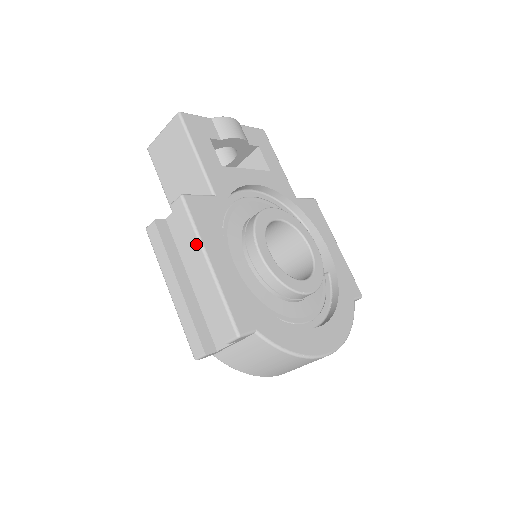
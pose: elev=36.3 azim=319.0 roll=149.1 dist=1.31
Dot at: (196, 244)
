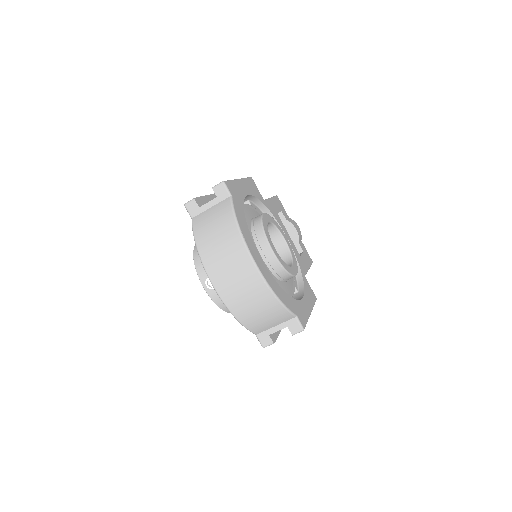
Dot at: occluded
